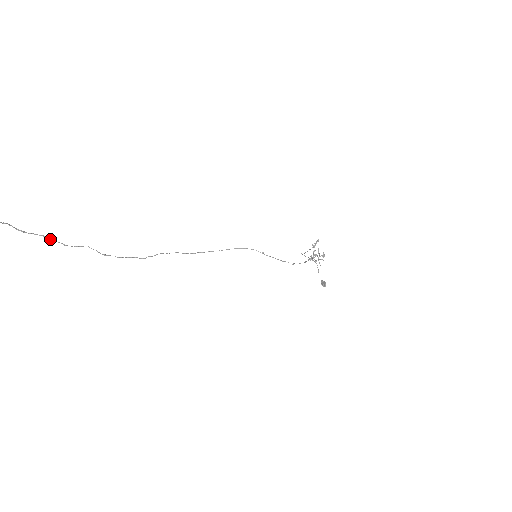
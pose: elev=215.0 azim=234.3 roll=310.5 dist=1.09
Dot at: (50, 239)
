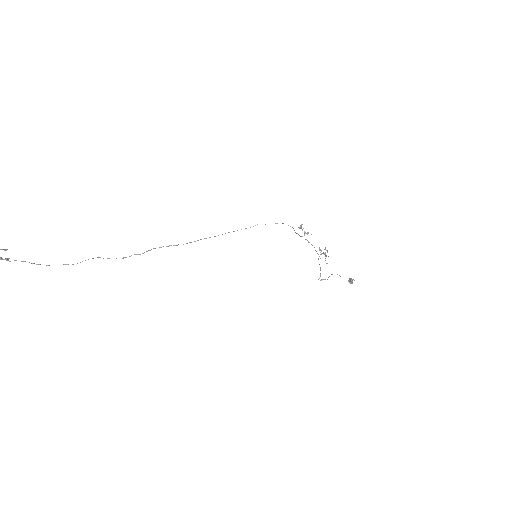
Dot at: occluded
